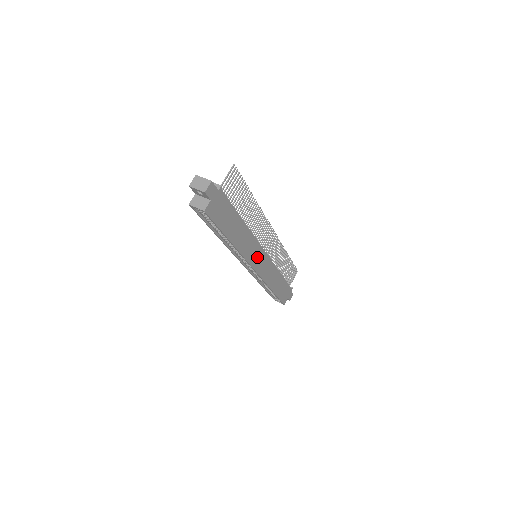
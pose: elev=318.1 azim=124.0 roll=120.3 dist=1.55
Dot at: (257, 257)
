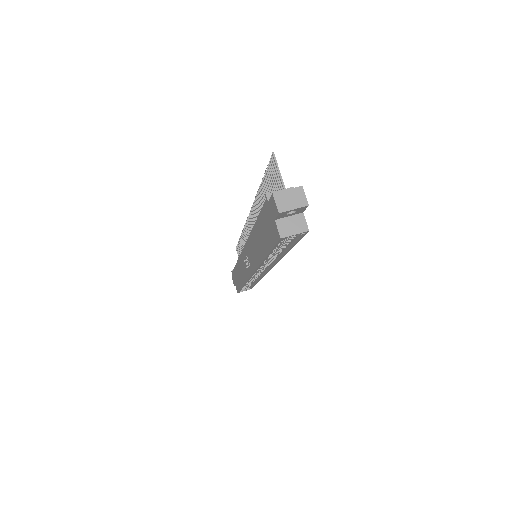
Dot at: occluded
